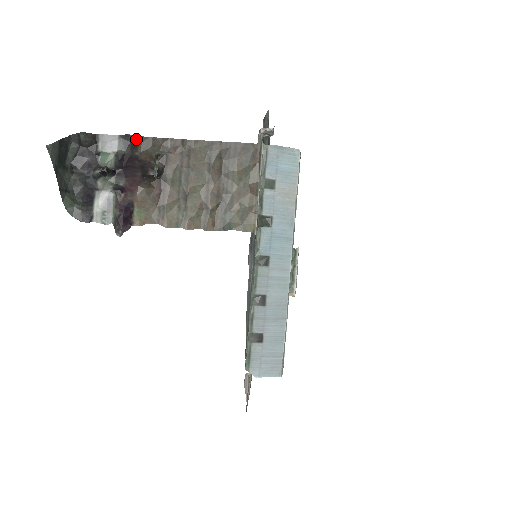
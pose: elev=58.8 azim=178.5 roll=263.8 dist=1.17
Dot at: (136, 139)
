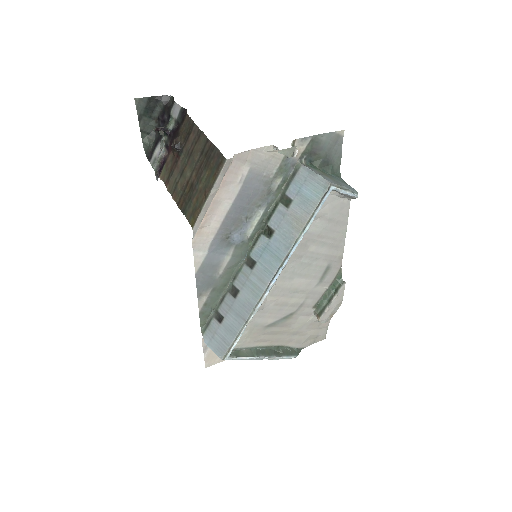
Dot at: (186, 115)
